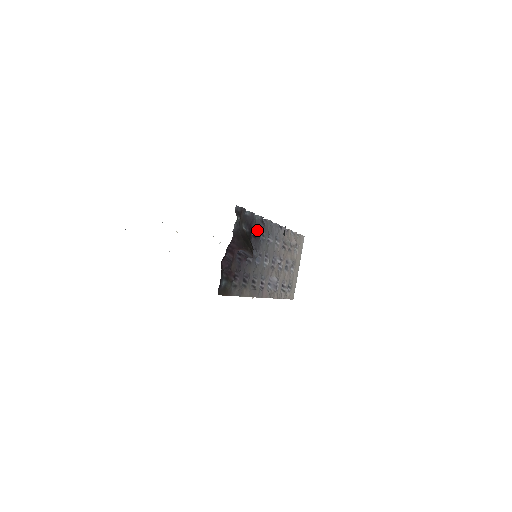
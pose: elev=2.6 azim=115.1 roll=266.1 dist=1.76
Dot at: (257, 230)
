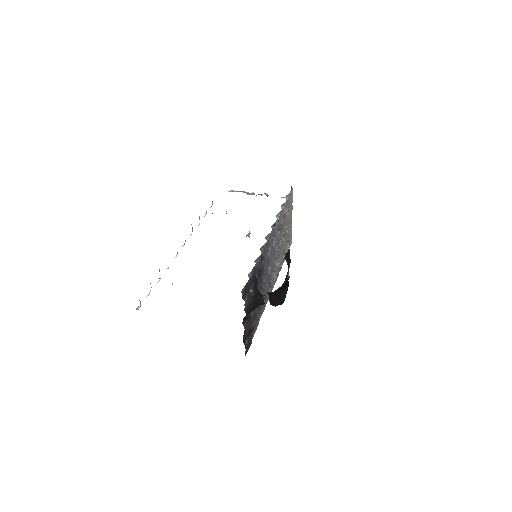
Dot at: (259, 269)
